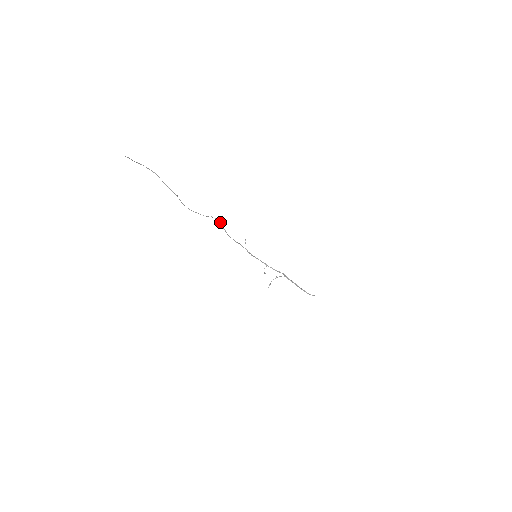
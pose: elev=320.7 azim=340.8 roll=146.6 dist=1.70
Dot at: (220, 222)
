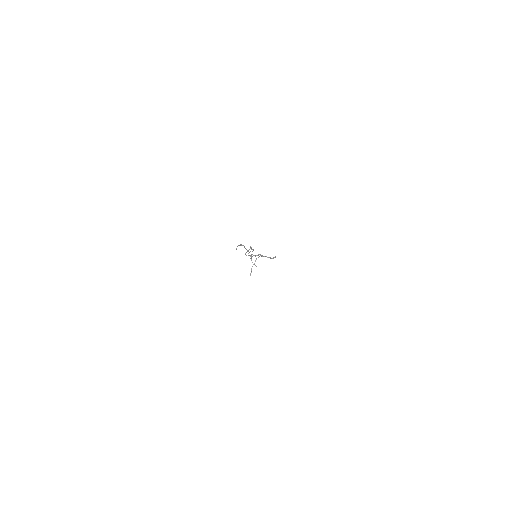
Dot at: (250, 248)
